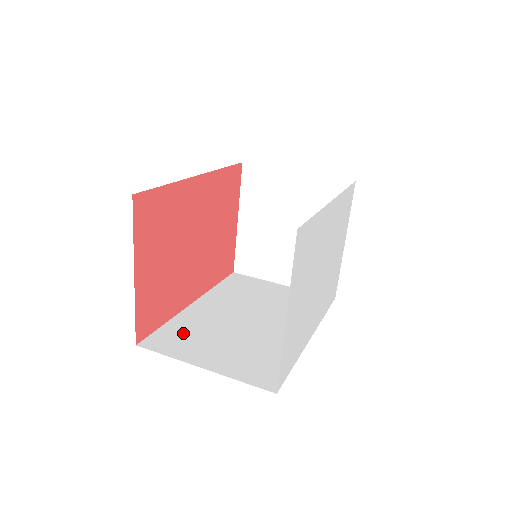
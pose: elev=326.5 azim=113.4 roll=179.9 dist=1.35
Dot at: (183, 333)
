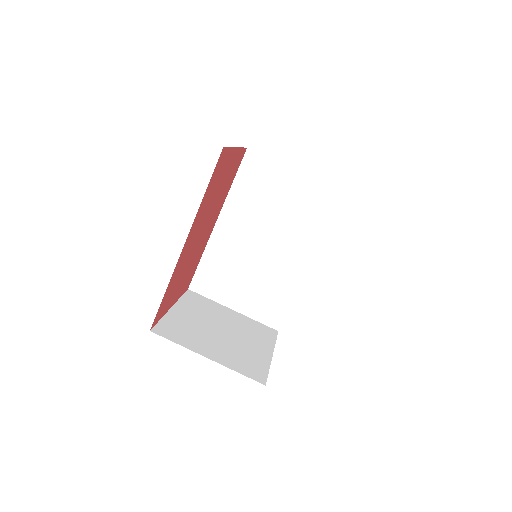
Dot at: (215, 271)
